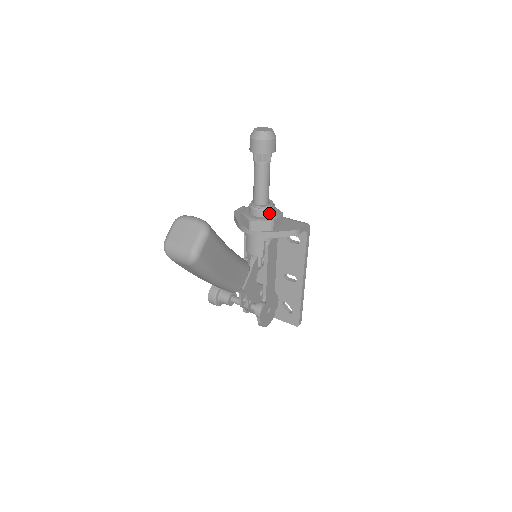
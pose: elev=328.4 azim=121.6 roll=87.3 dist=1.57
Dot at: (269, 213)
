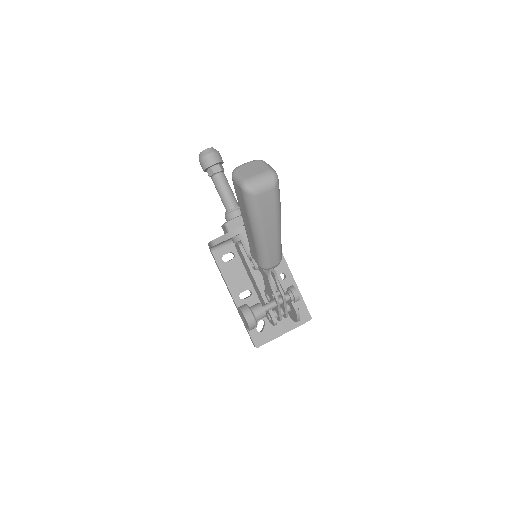
Dot at: occluded
